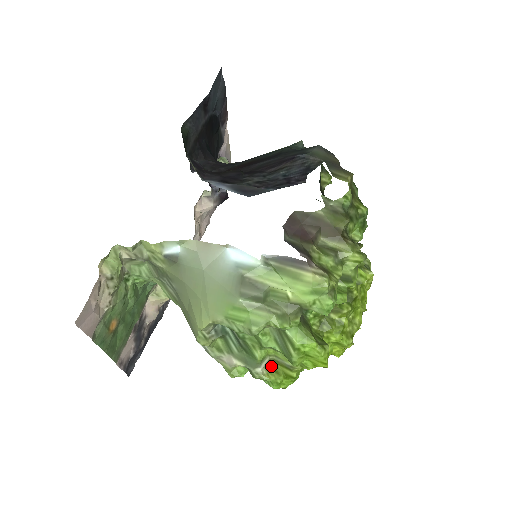
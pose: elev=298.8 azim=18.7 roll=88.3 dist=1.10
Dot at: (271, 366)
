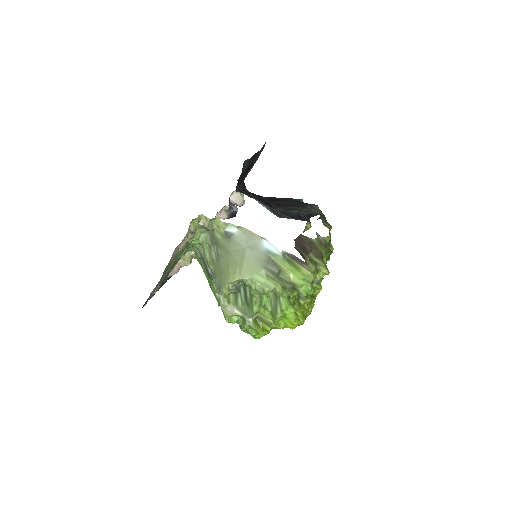
Dot at: (256, 321)
